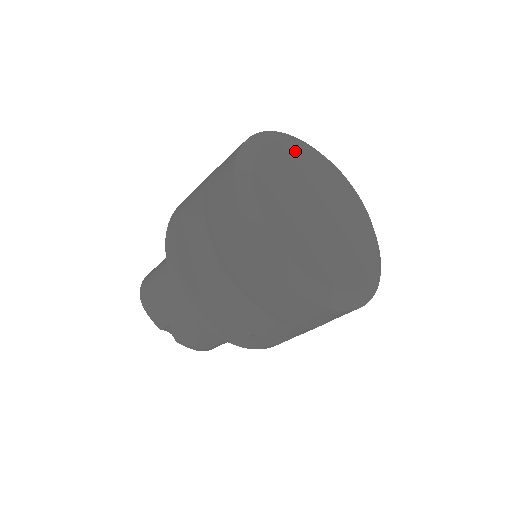
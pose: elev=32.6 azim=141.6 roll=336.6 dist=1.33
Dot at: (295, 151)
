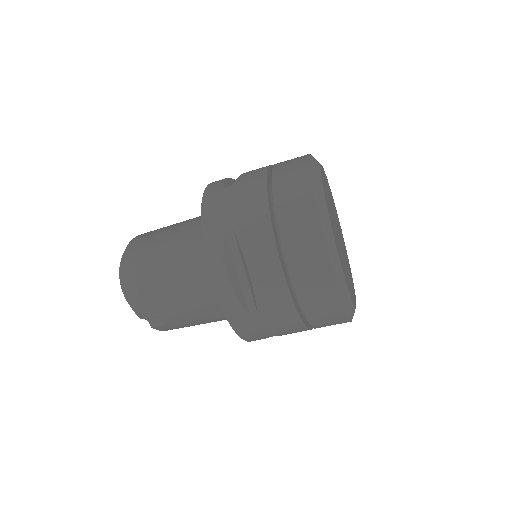
Dot at: occluded
